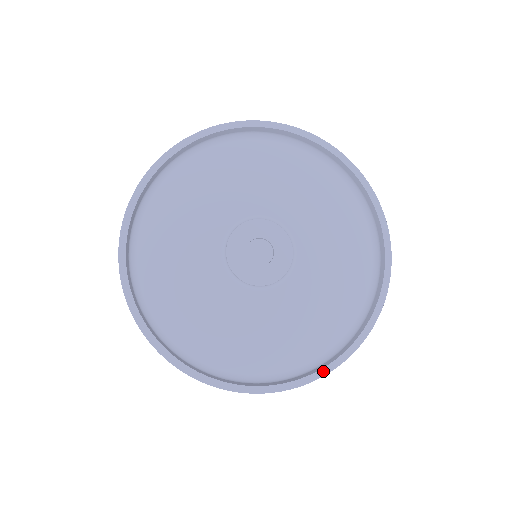
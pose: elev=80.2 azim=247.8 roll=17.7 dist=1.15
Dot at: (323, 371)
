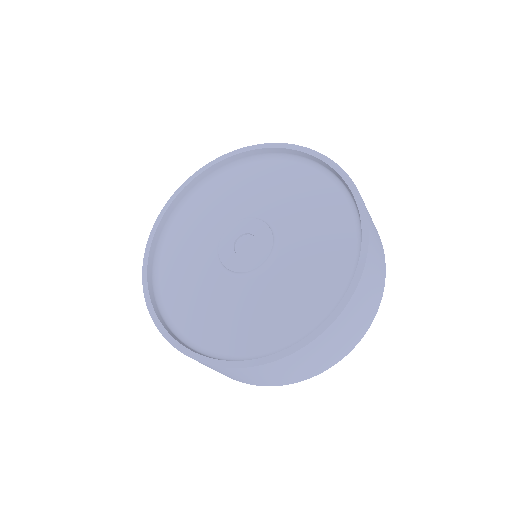
Dot at: (213, 361)
